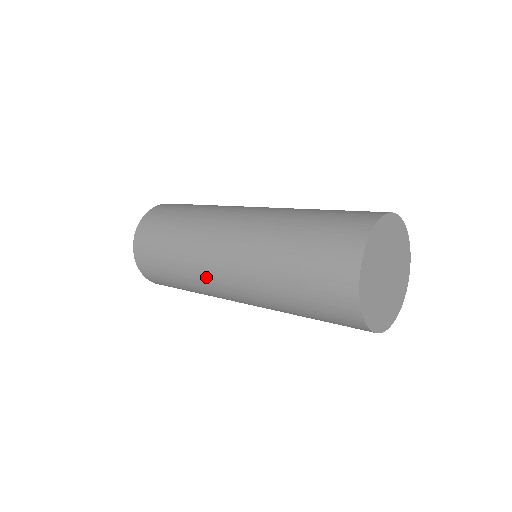
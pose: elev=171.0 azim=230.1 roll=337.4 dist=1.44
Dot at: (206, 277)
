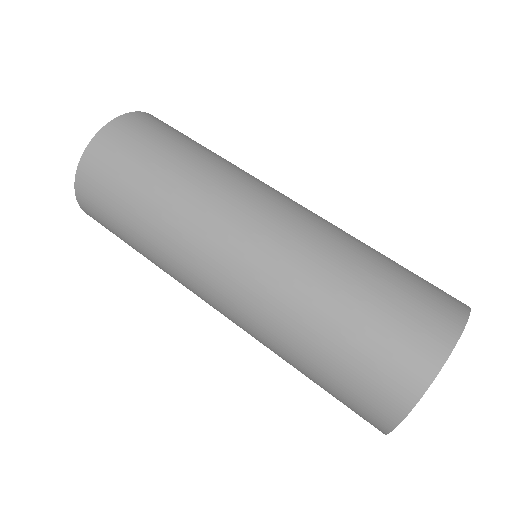
Dot at: occluded
